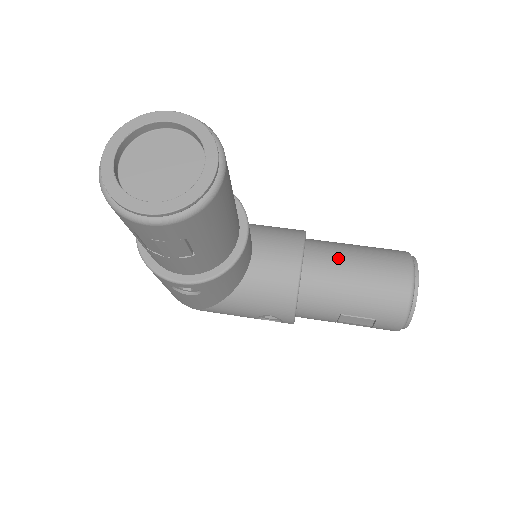
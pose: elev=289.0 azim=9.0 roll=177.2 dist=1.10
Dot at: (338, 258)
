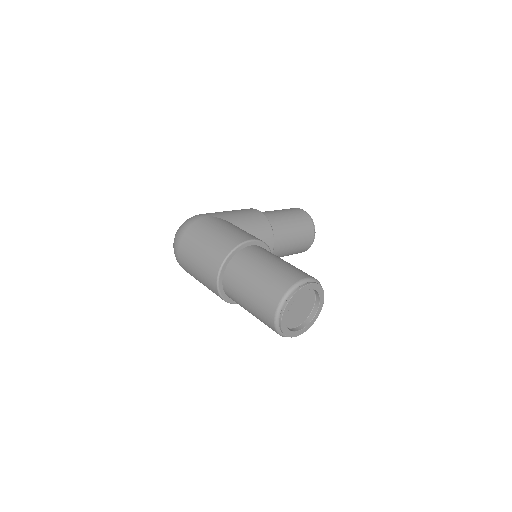
Dot at: (286, 237)
